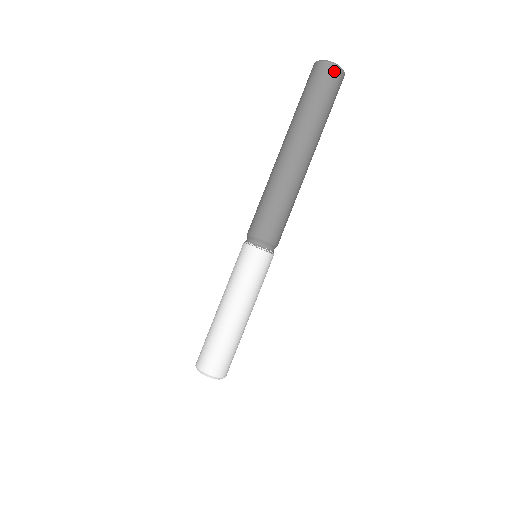
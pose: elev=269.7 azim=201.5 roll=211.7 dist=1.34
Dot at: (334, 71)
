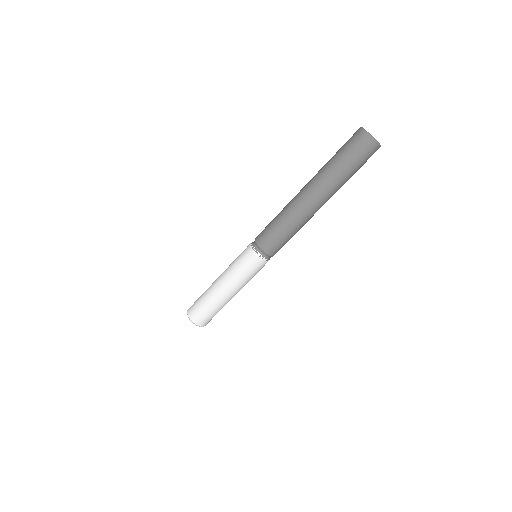
Dot at: (375, 149)
